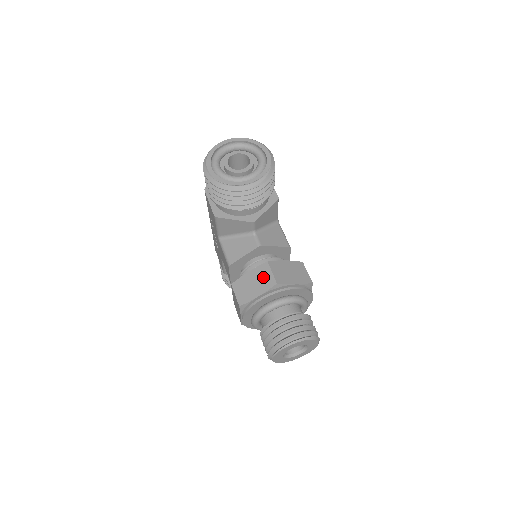
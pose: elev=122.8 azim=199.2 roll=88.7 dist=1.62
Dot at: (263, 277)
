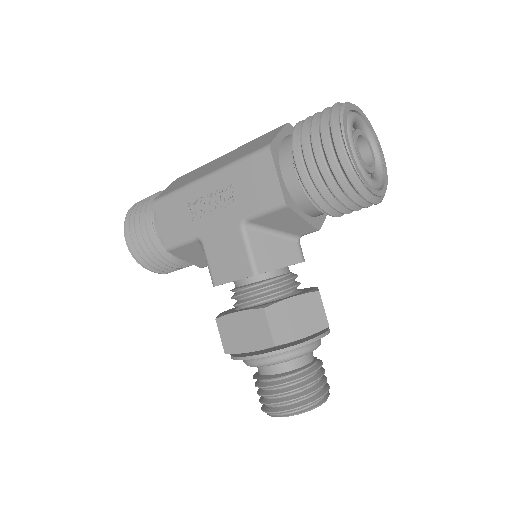
Dot at: (312, 312)
